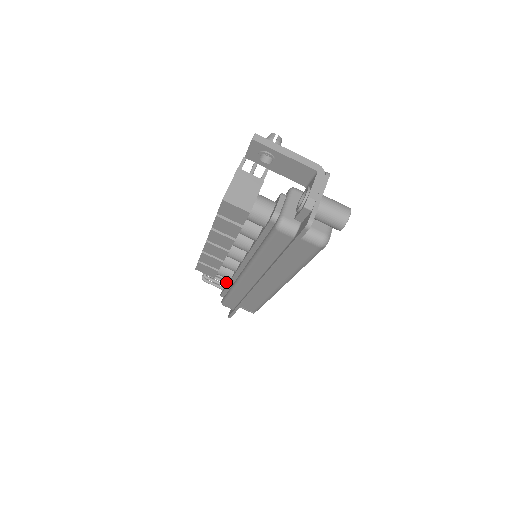
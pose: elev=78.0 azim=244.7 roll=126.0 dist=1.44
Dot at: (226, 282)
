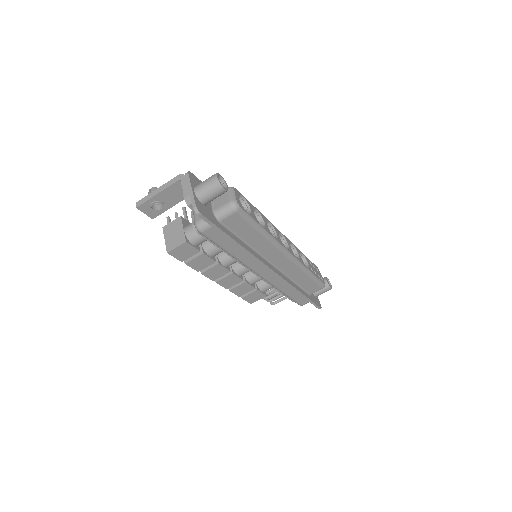
Dot at: occluded
